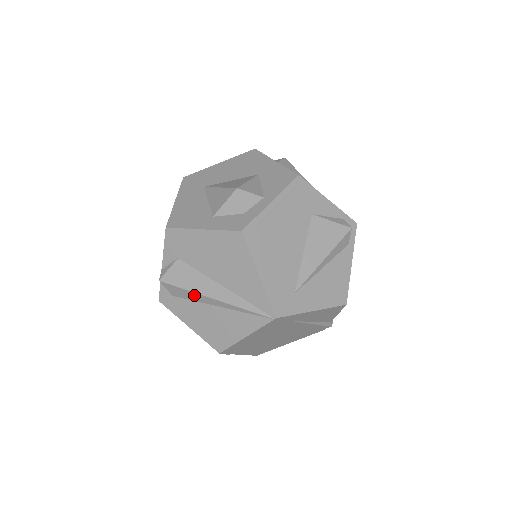
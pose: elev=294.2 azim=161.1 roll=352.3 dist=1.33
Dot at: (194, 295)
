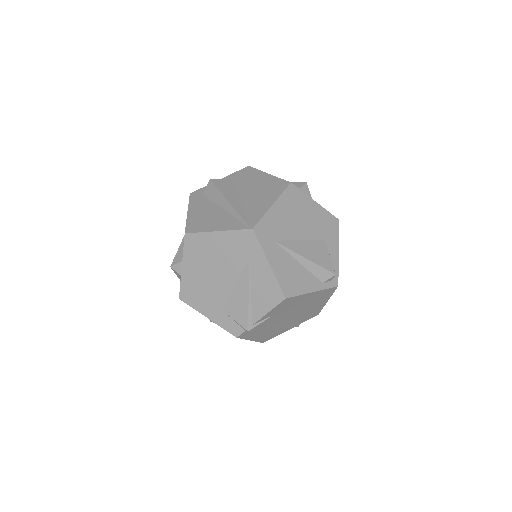
Dot at: (219, 196)
